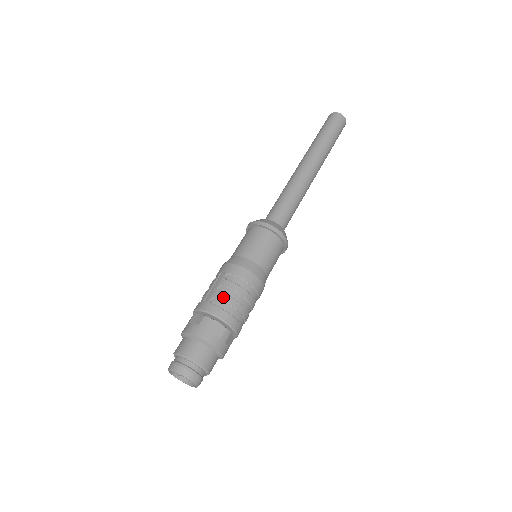
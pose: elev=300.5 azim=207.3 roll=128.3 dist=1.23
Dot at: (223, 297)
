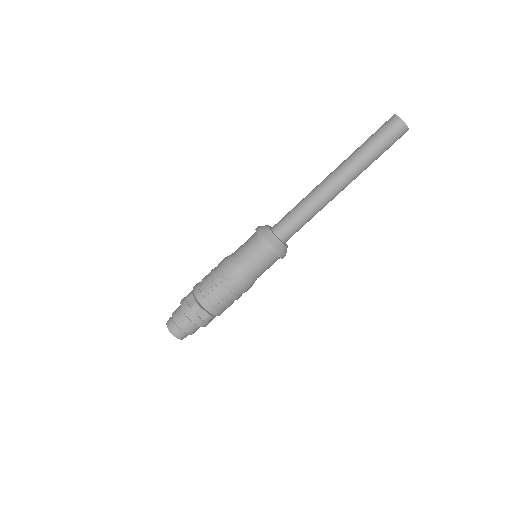
Dot at: (213, 295)
